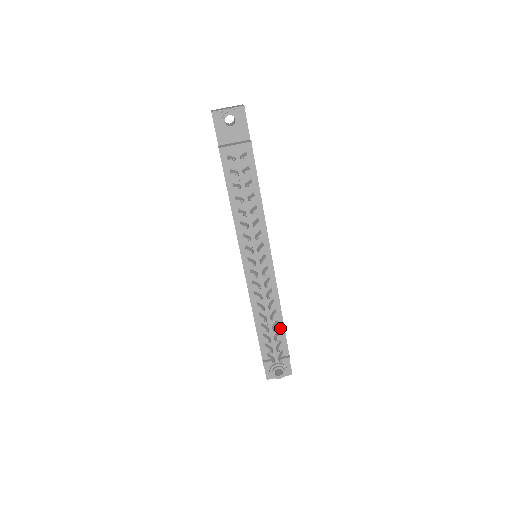
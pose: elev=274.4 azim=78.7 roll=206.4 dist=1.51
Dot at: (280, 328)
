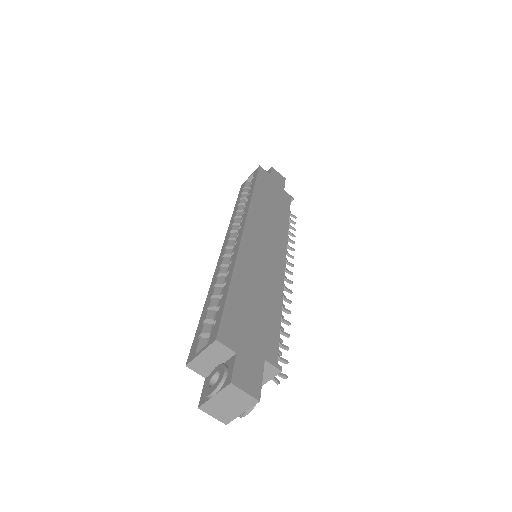
Dot at: occluded
